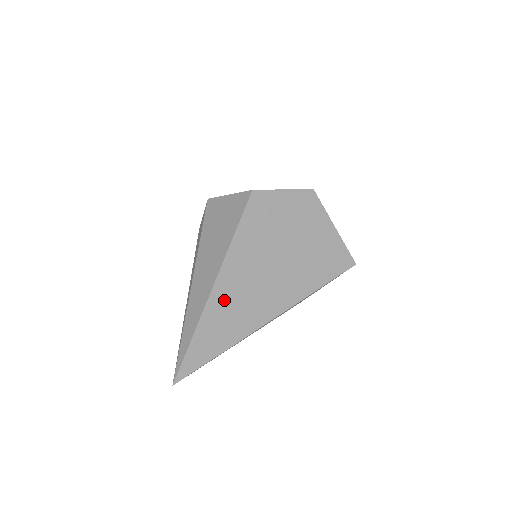
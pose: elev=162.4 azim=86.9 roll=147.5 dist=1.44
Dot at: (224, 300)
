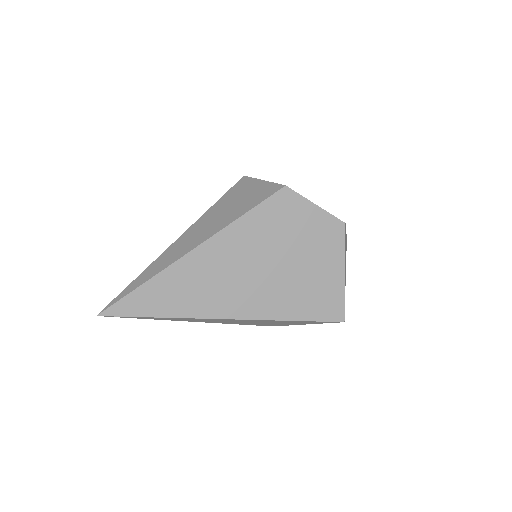
Dot at: (195, 269)
